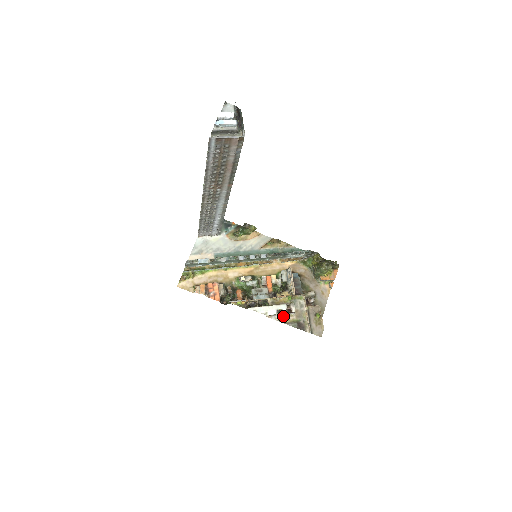
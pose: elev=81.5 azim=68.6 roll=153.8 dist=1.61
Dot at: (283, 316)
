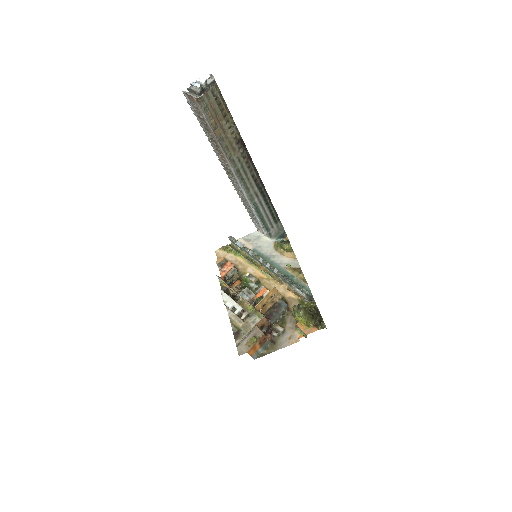
Dot at: (235, 317)
